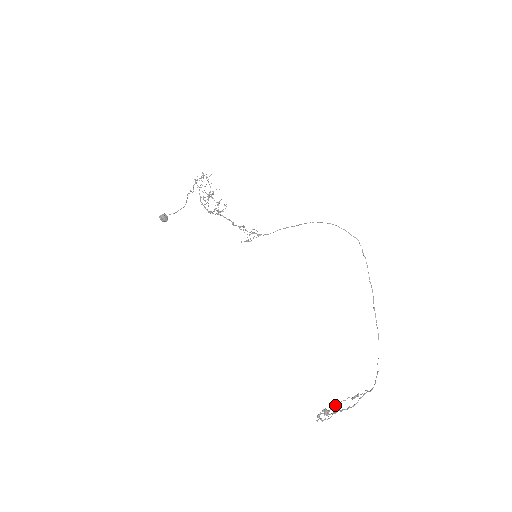
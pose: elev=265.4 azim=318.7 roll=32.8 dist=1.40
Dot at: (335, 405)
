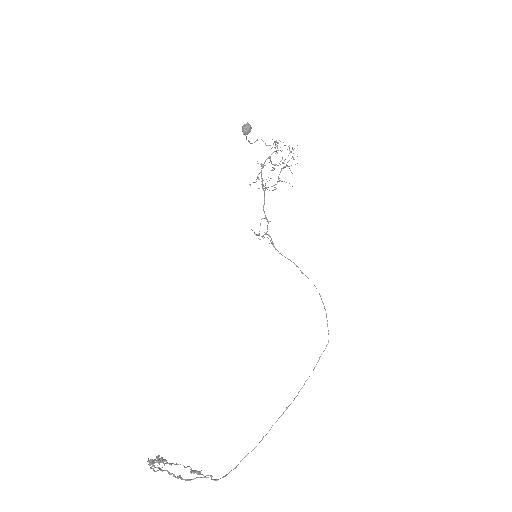
Dot at: occluded
